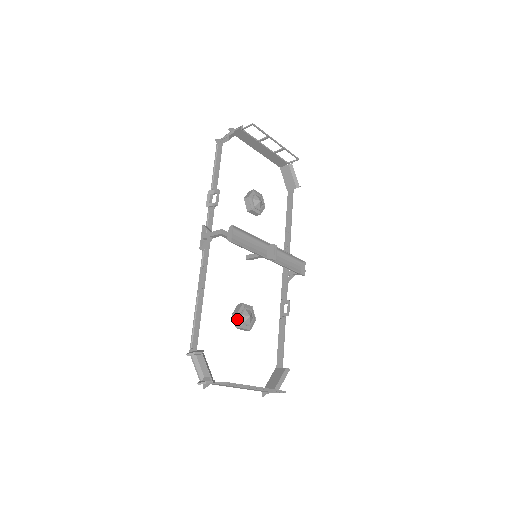
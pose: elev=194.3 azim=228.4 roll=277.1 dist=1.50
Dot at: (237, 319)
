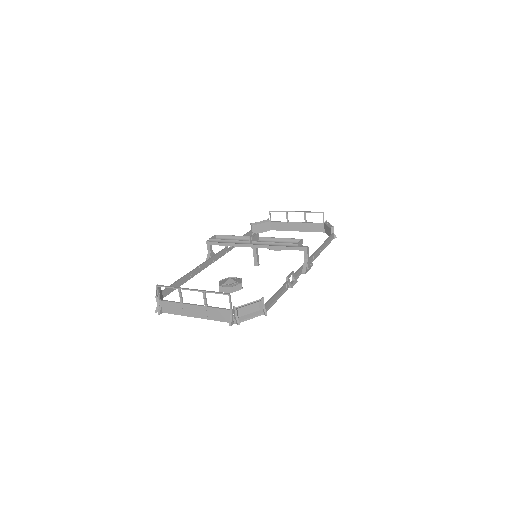
Dot at: (219, 284)
